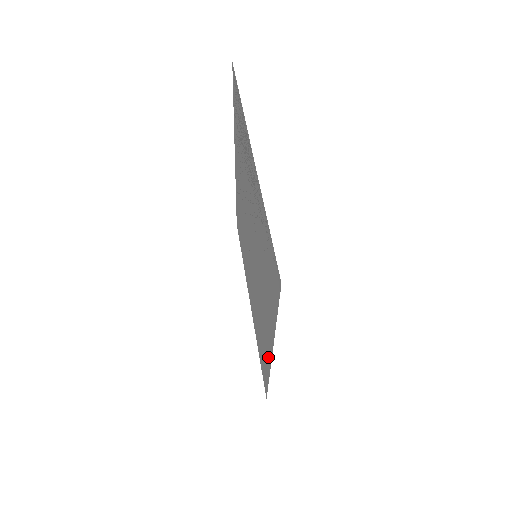
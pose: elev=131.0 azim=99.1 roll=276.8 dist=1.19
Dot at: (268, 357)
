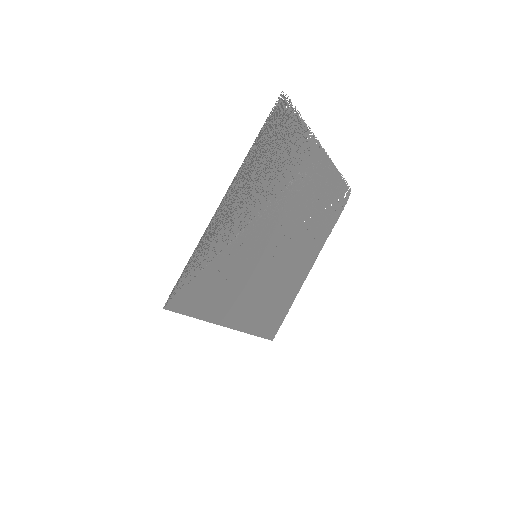
Dot at: (244, 323)
